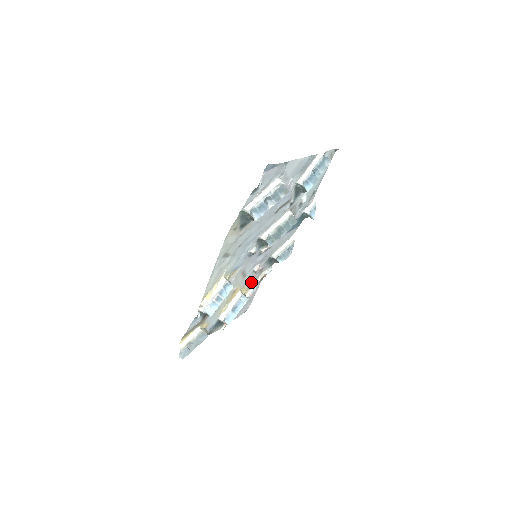
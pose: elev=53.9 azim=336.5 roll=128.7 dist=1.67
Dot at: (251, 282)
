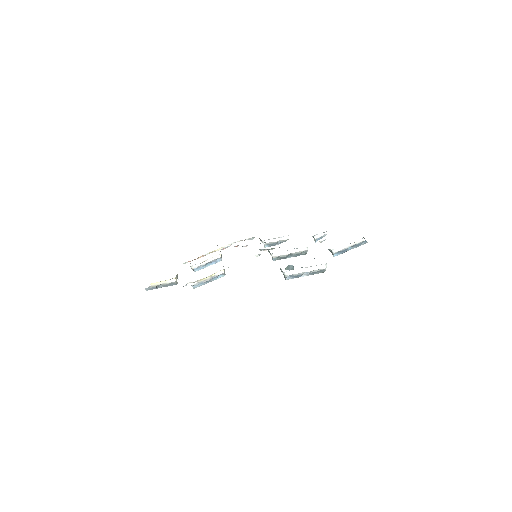
Dot at: occluded
